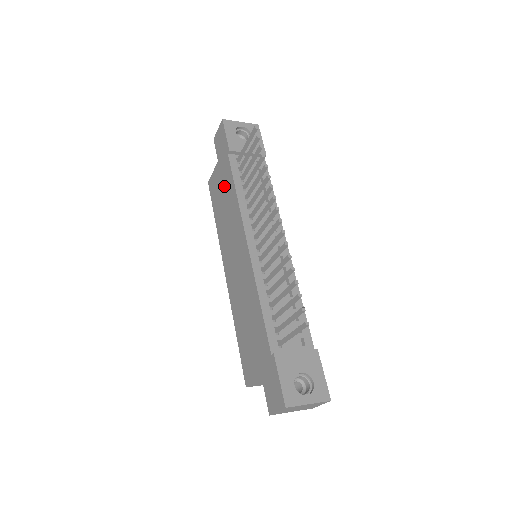
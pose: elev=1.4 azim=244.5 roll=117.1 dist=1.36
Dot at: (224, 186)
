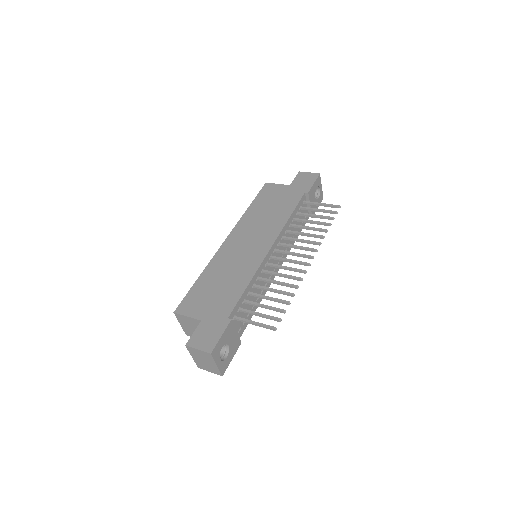
Dot at: (282, 202)
